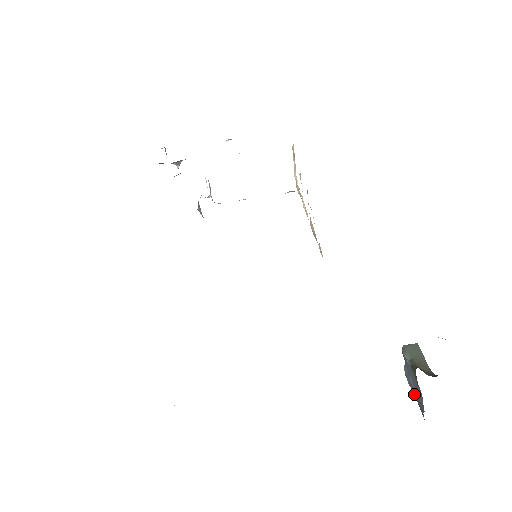
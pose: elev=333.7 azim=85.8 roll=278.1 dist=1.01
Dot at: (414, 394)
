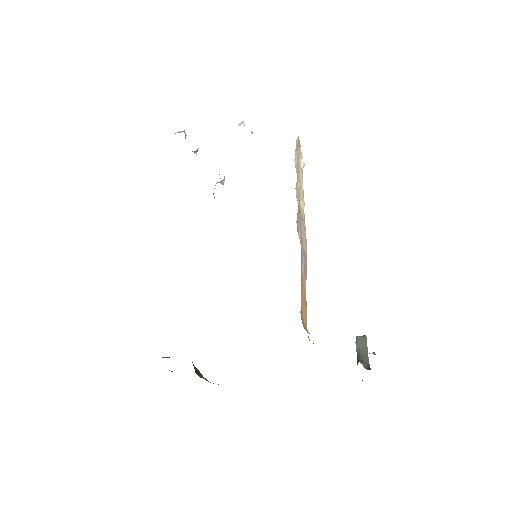
Dot at: occluded
